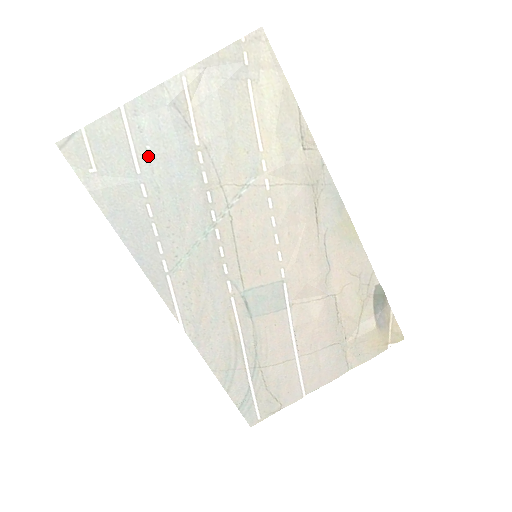
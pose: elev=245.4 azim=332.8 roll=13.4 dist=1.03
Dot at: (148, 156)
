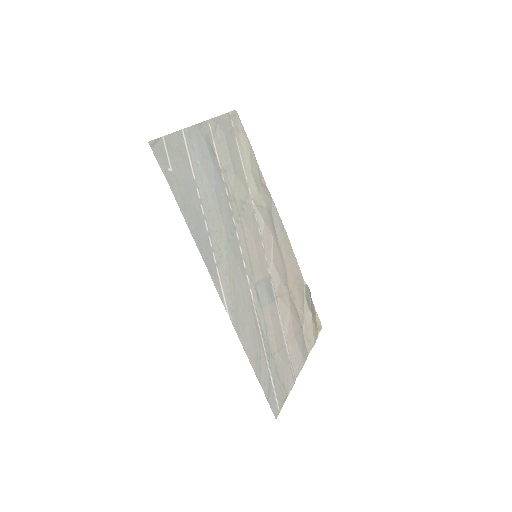
Dot at: (198, 168)
